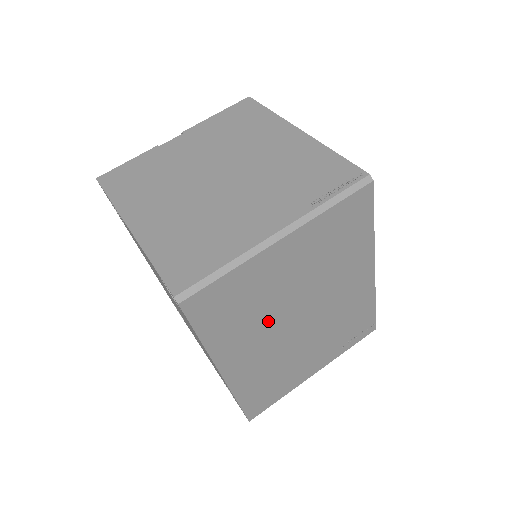
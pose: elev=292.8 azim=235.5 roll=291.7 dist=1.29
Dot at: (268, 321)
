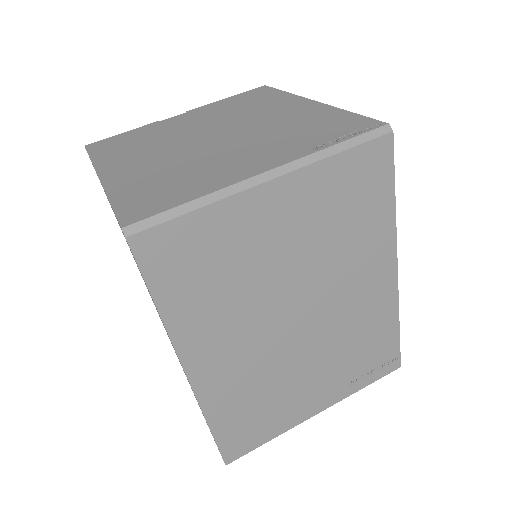
Dot at: (252, 307)
